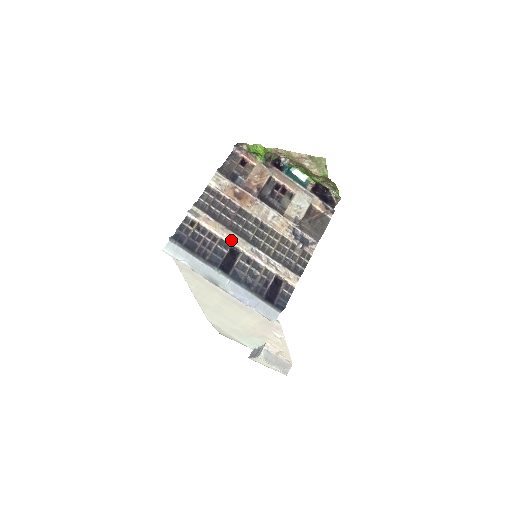
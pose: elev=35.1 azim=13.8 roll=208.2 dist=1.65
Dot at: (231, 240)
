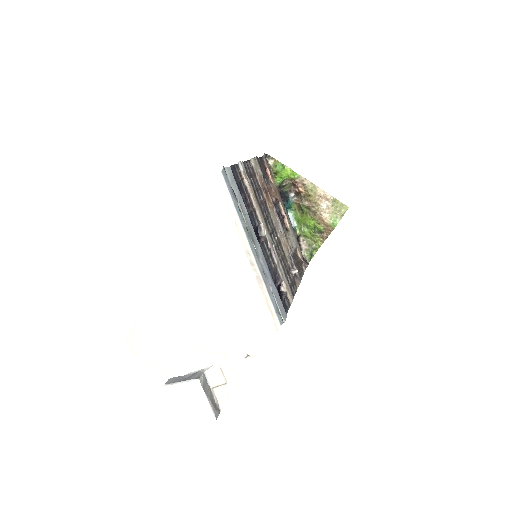
Dot at: (261, 218)
